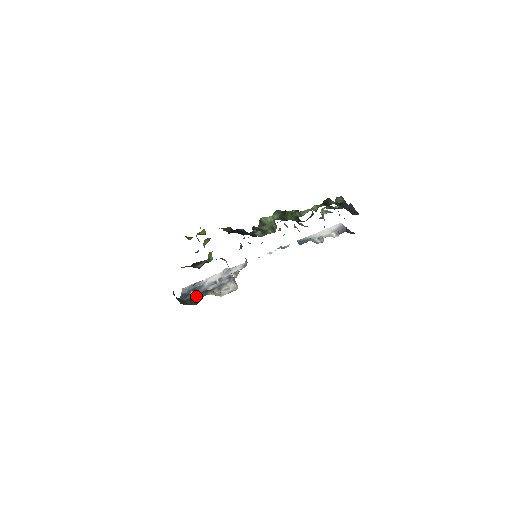
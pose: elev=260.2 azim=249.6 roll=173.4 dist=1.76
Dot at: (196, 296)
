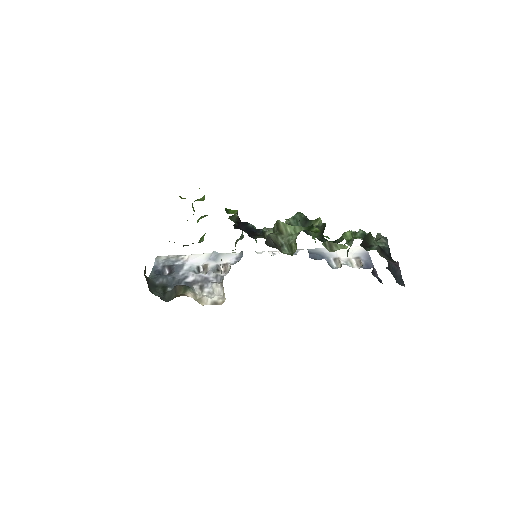
Dot at: (171, 283)
